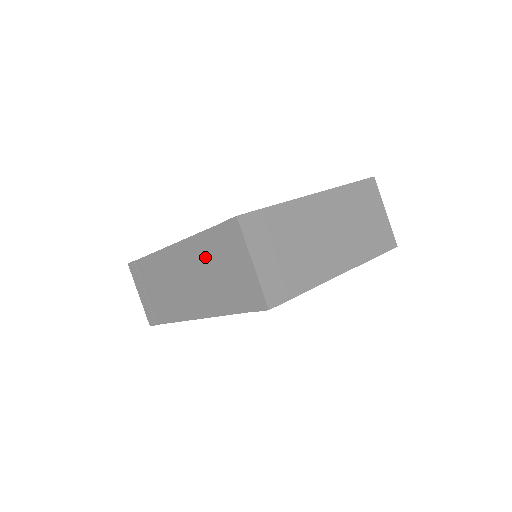
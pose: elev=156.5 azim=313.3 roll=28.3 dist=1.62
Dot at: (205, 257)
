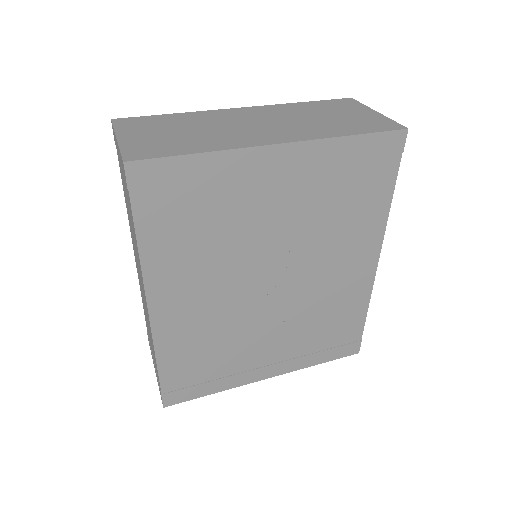
Dot at: (128, 212)
